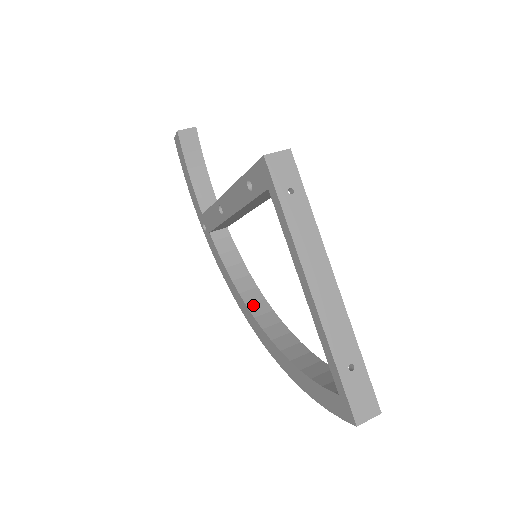
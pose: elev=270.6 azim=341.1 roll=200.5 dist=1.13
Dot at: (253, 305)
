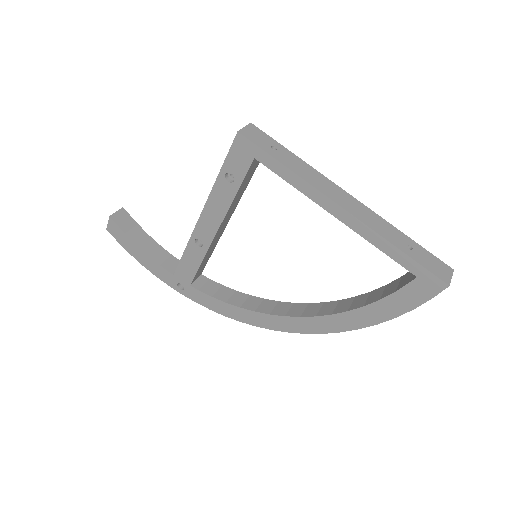
Dot at: (274, 310)
